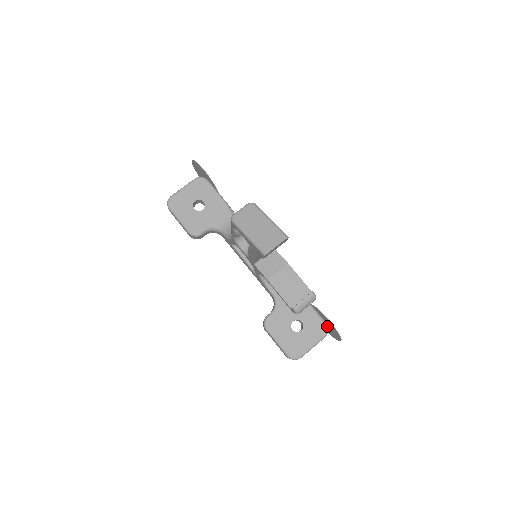
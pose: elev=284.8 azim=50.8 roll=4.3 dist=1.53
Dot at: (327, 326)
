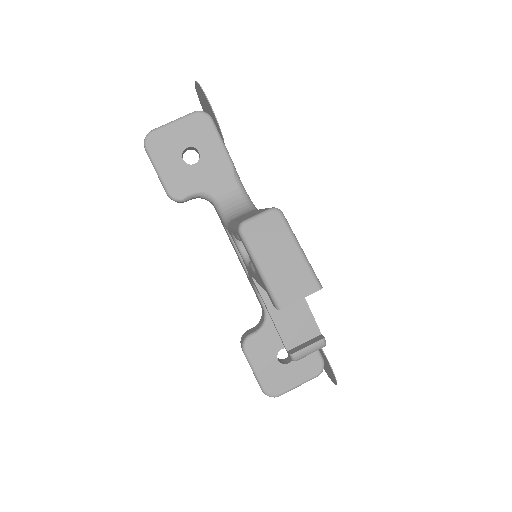
Dot at: (323, 364)
